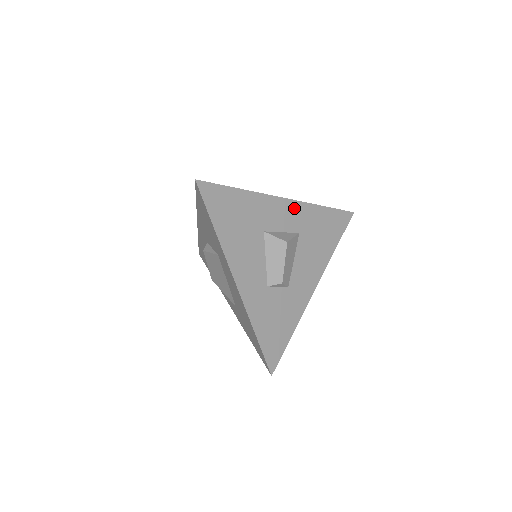
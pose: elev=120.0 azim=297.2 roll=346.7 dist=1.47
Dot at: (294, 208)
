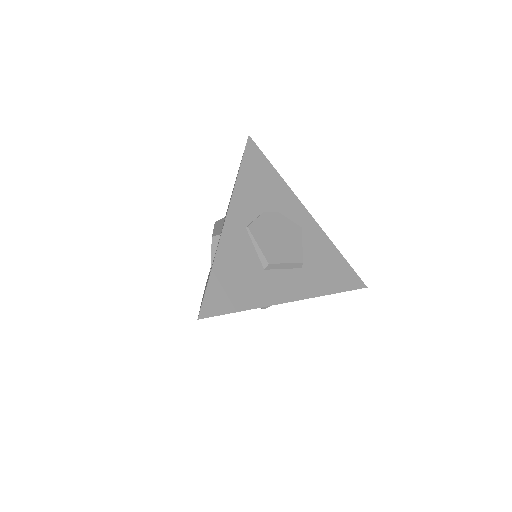
Dot at: occluded
